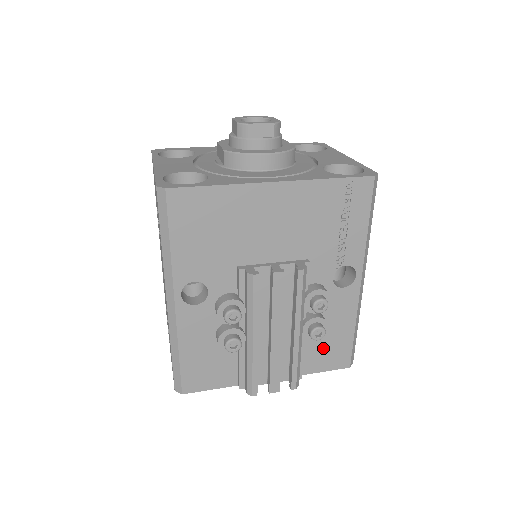
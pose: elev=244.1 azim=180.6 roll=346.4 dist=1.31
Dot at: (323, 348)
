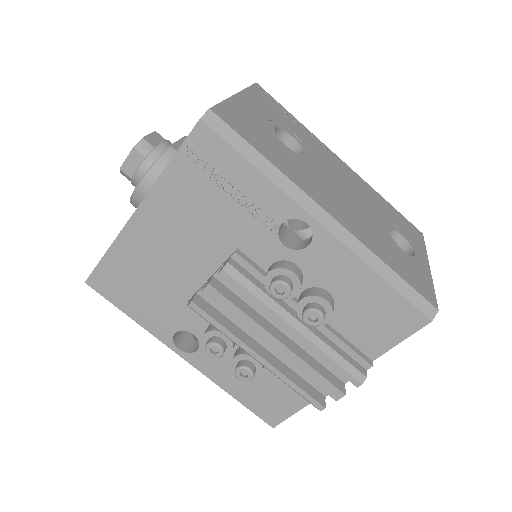
Dot at: (365, 319)
